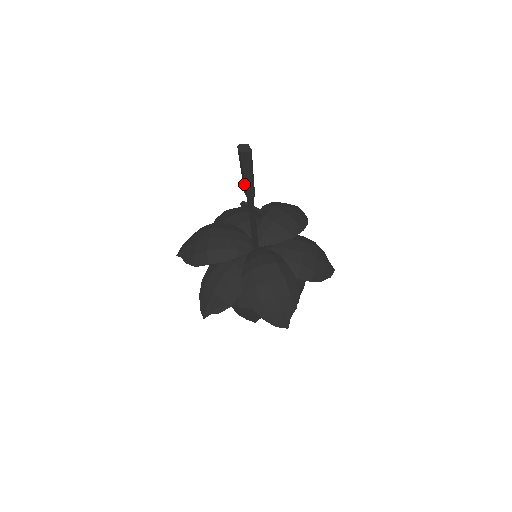
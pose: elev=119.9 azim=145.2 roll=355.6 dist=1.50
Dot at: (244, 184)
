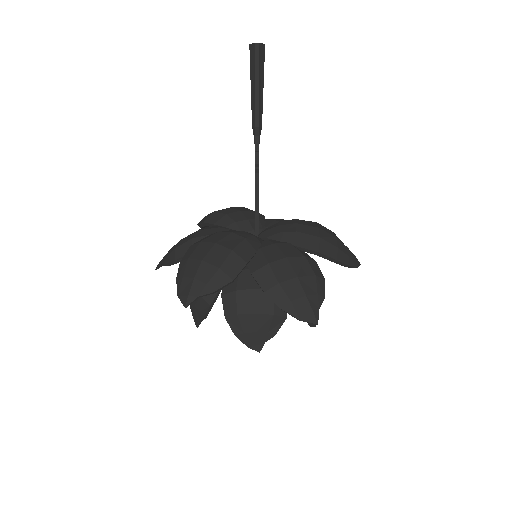
Dot at: (253, 105)
